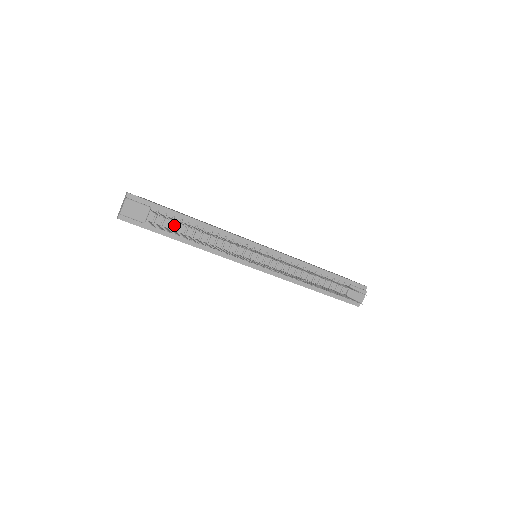
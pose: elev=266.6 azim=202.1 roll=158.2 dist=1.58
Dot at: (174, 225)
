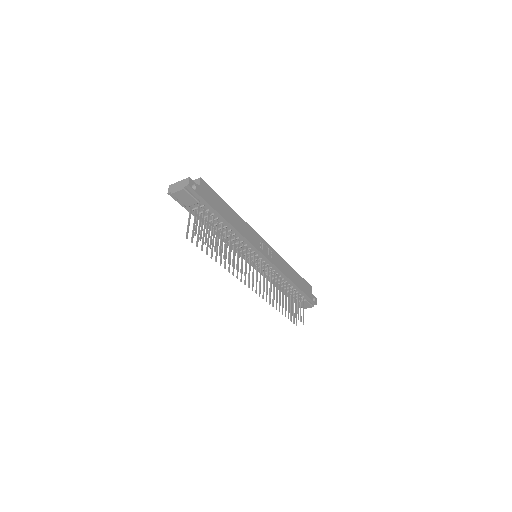
Dot at: (209, 217)
